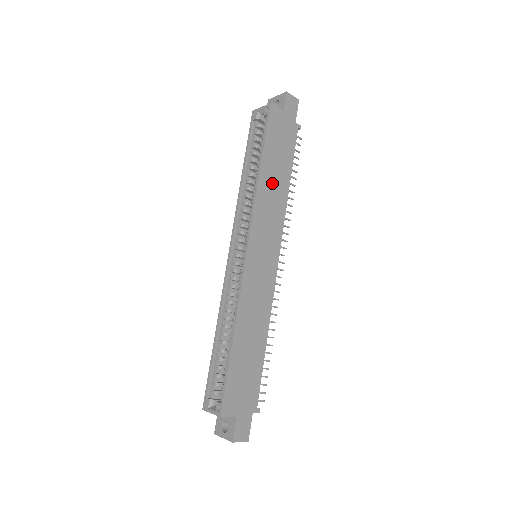
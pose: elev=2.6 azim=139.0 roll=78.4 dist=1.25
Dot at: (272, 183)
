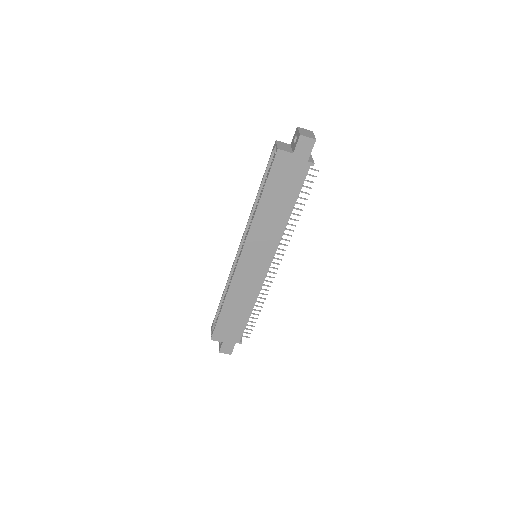
Dot at: (271, 213)
